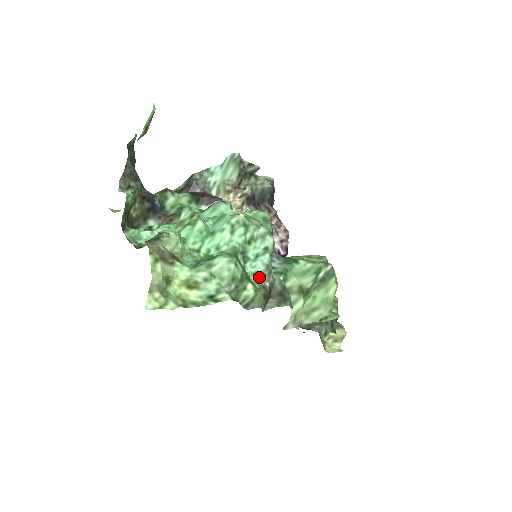
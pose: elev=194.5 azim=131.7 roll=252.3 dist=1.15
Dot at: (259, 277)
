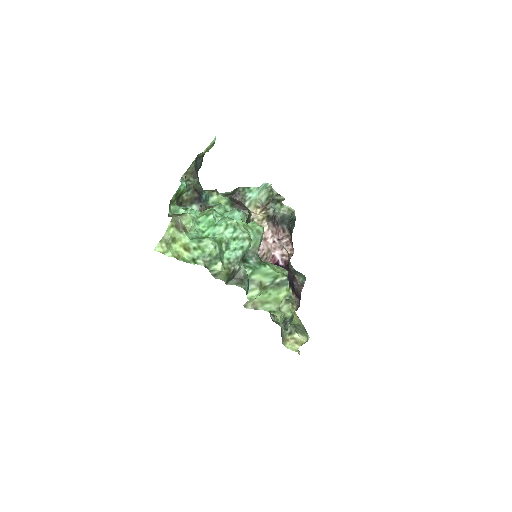
Dot at: (230, 262)
